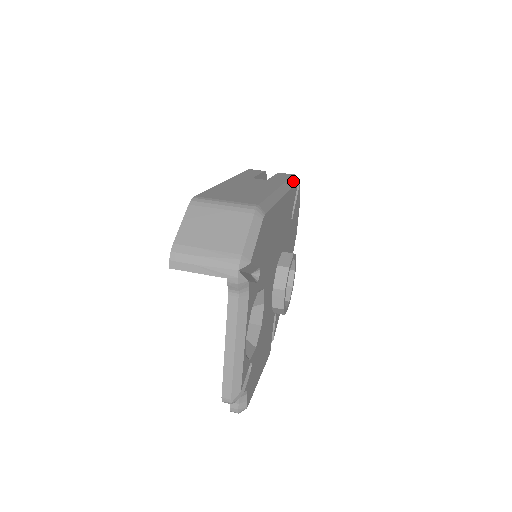
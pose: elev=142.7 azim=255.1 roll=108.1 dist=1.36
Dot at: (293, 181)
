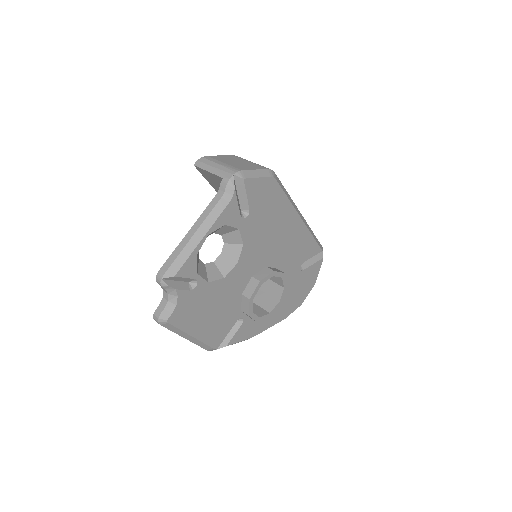
Dot at: (317, 241)
